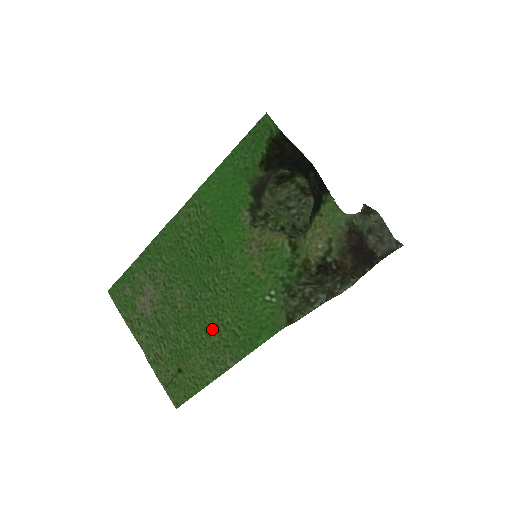
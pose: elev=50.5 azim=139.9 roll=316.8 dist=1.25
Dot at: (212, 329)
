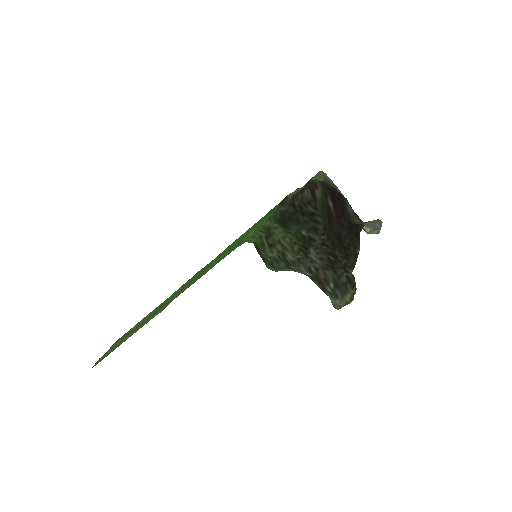
Dot at: occluded
